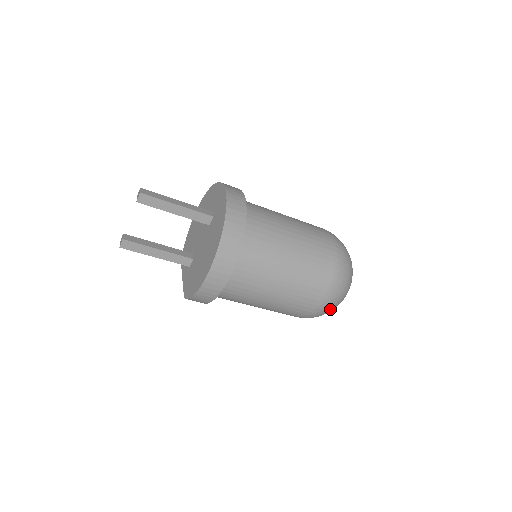
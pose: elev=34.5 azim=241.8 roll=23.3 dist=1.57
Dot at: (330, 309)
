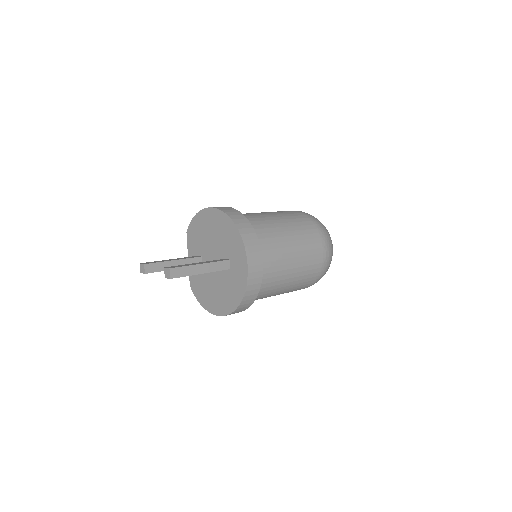
Dot at: occluded
